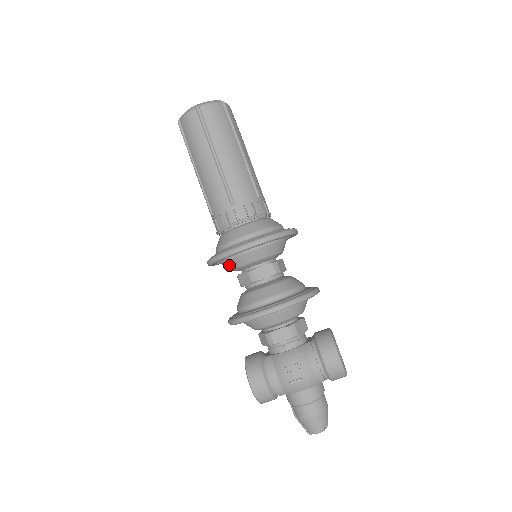
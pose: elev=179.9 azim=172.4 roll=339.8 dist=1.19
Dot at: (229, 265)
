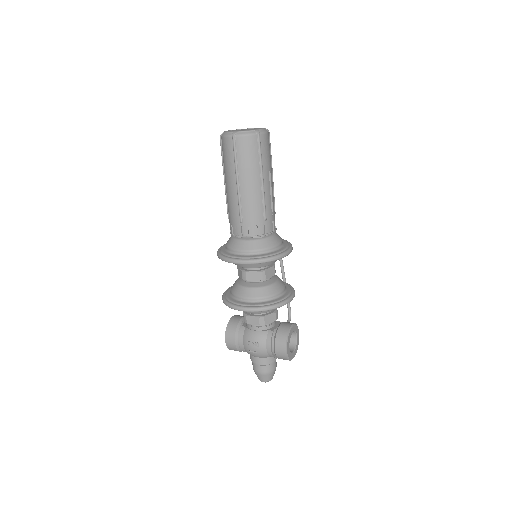
Dot at: occluded
